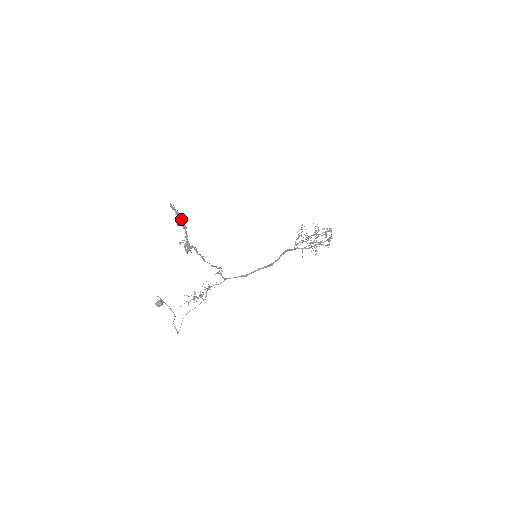
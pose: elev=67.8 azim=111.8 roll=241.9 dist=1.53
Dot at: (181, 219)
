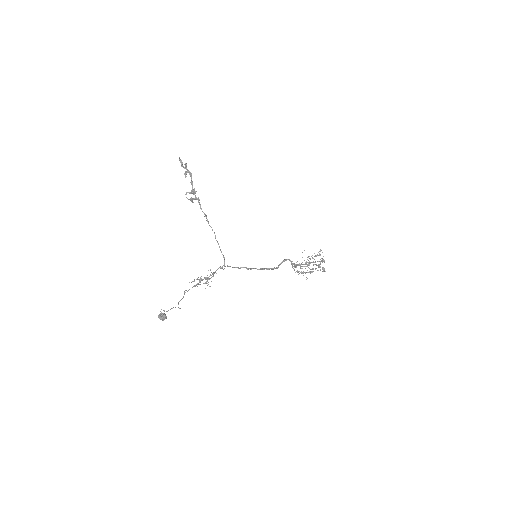
Dot at: (187, 169)
